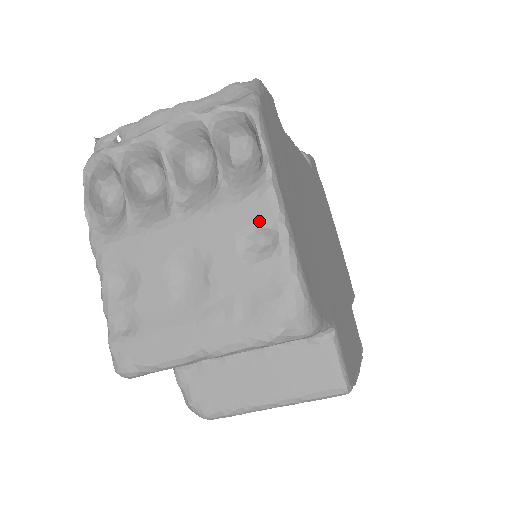
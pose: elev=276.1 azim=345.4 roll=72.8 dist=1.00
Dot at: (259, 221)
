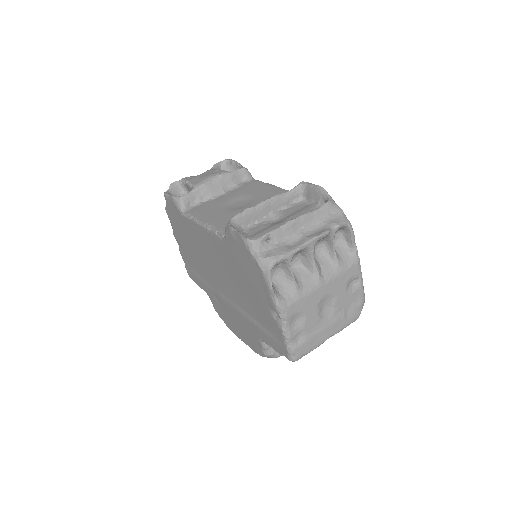
Dot at: (355, 276)
